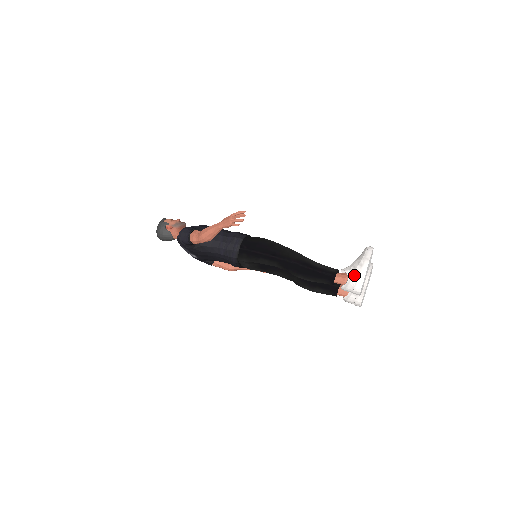
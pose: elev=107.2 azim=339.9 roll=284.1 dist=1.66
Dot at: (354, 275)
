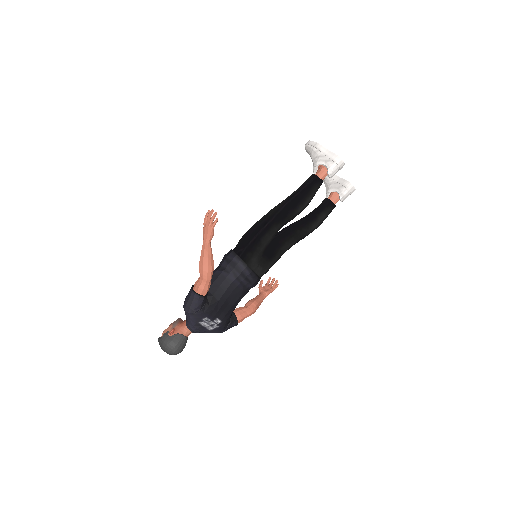
Dot at: (324, 159)
